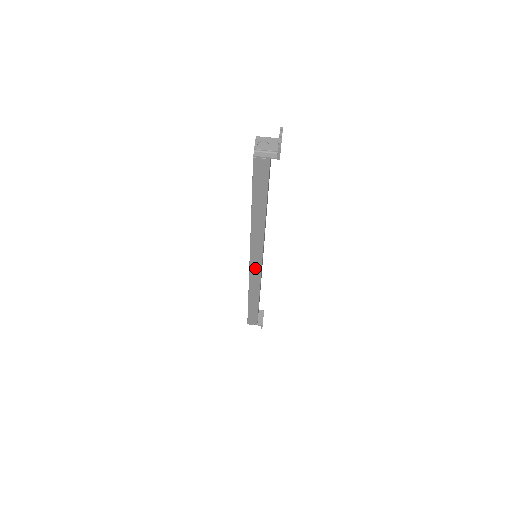
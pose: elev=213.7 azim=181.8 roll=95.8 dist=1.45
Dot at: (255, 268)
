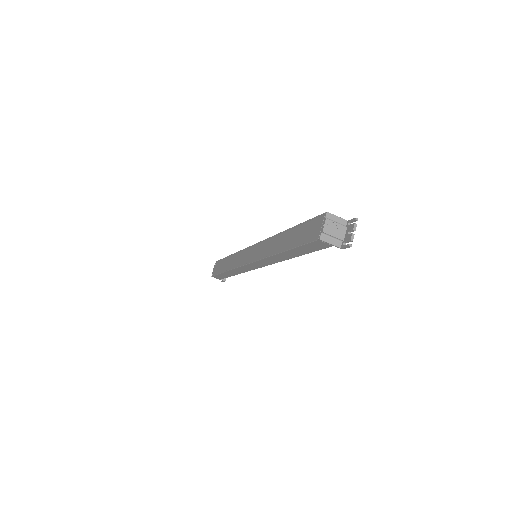
Dot at: (251, 266)
